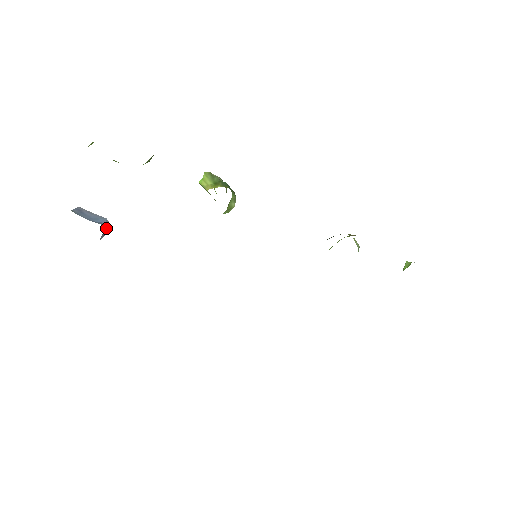
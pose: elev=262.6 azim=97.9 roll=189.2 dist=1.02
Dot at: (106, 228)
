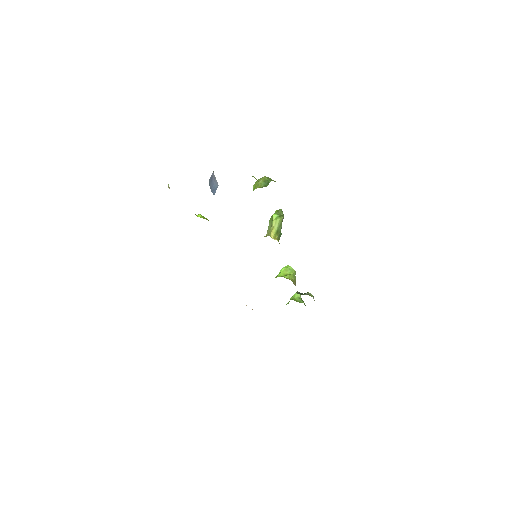
Dot at: occluded
